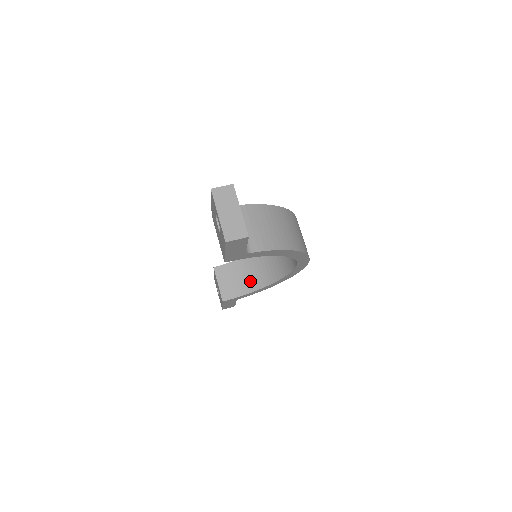
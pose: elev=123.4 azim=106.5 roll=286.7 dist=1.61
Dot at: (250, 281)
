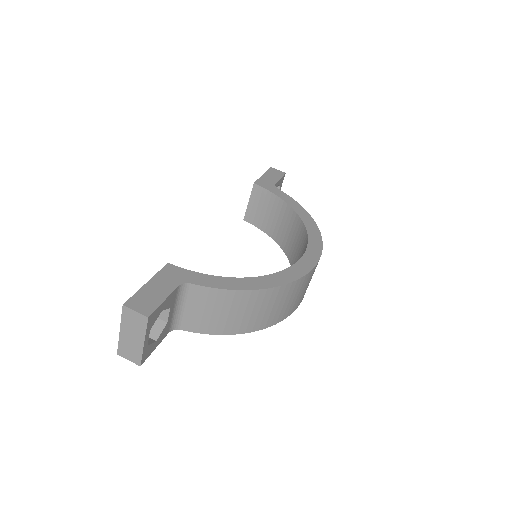
Dot at: (276, 228)
